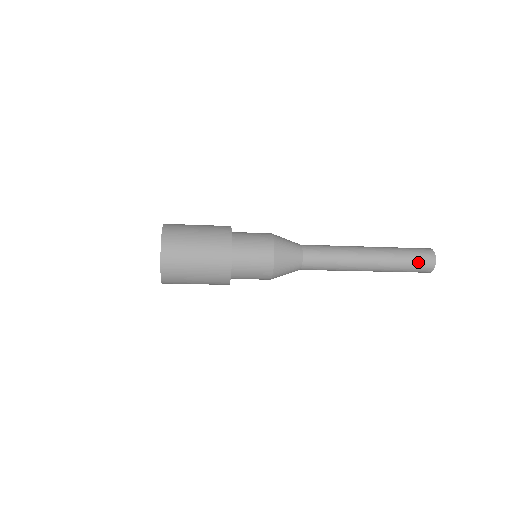
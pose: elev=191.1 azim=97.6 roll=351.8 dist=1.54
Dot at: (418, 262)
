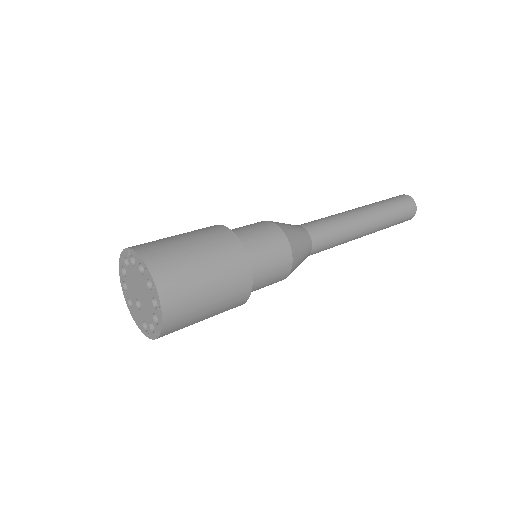
Dot at: (399, 223)
